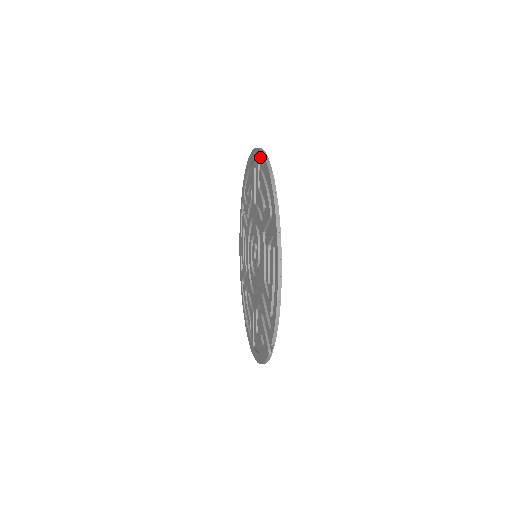
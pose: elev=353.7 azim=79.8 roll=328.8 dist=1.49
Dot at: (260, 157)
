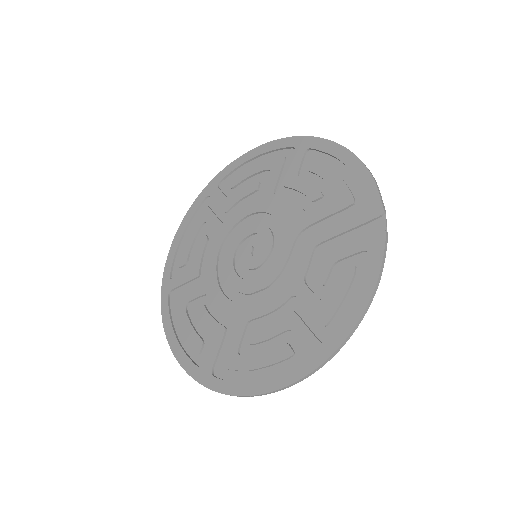
Dot at: (224, 173)
